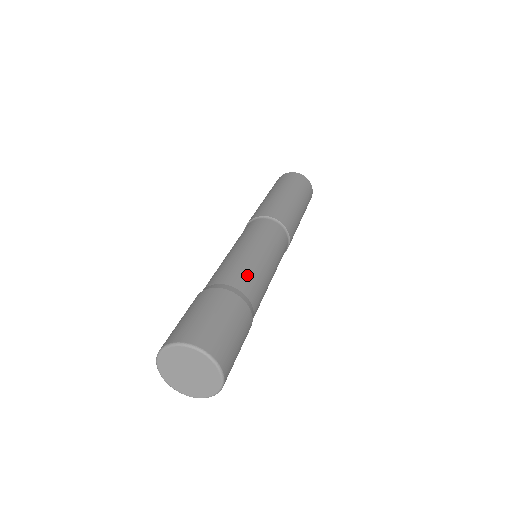
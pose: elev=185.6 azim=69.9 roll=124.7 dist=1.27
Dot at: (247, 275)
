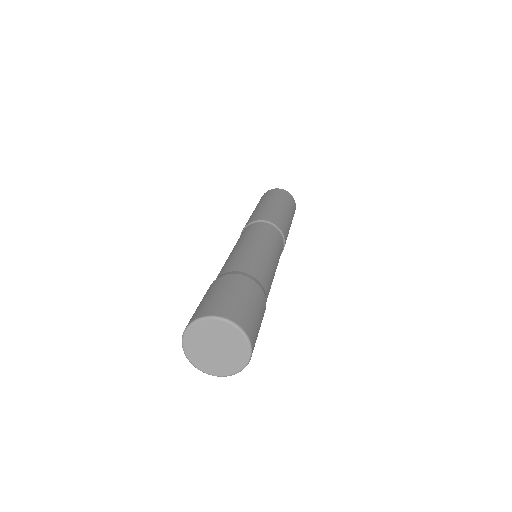
Dot at: (248, 261)
